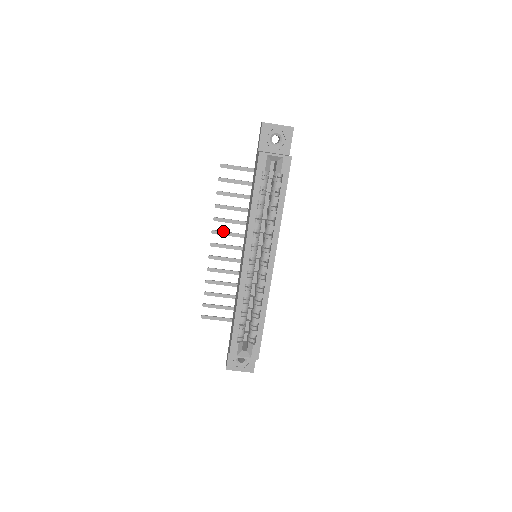
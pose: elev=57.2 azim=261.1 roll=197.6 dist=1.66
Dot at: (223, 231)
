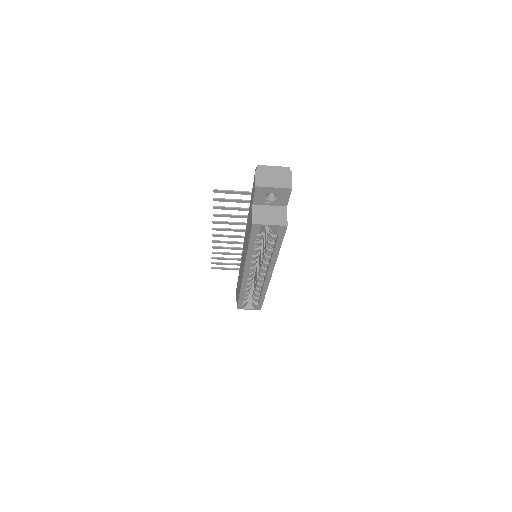
Dot at: (224, 228)
